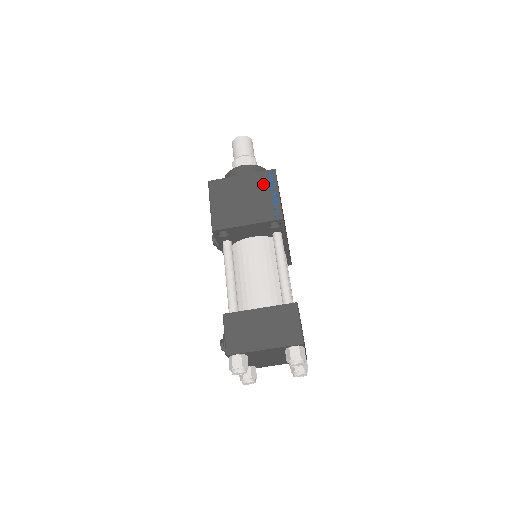
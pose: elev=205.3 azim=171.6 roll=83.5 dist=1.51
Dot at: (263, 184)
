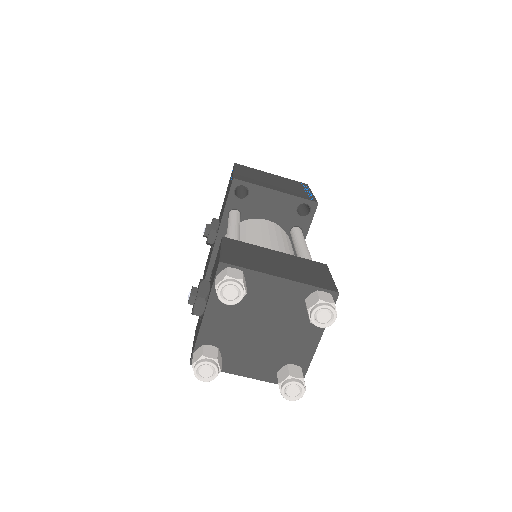
Dot at: (295, 184)
